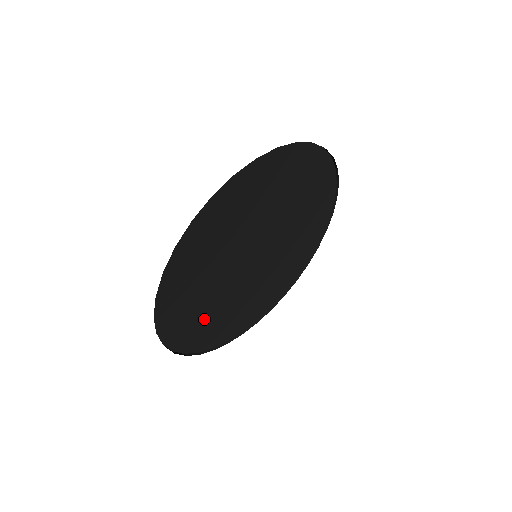
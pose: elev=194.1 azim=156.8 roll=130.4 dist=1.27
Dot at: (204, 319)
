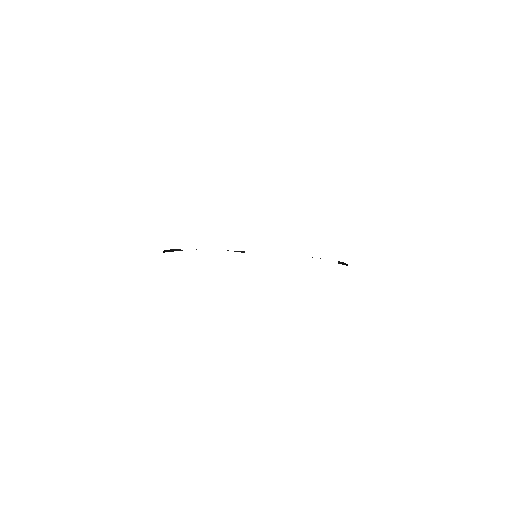
Dot at: occluded
